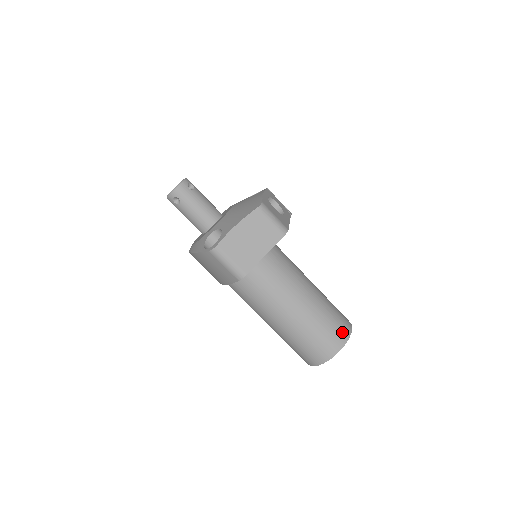
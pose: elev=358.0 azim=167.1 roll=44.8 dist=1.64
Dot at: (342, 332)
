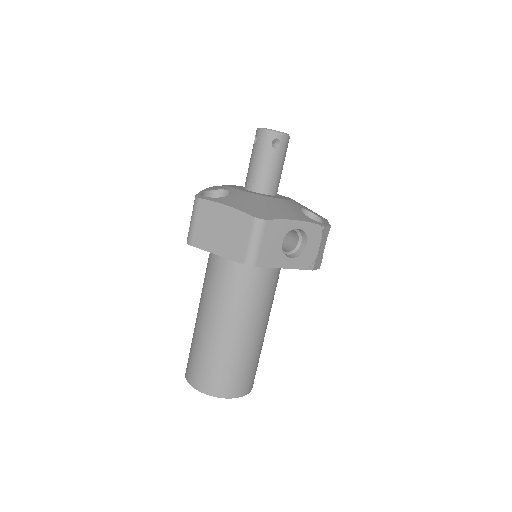
Dot at: (216, 386)
